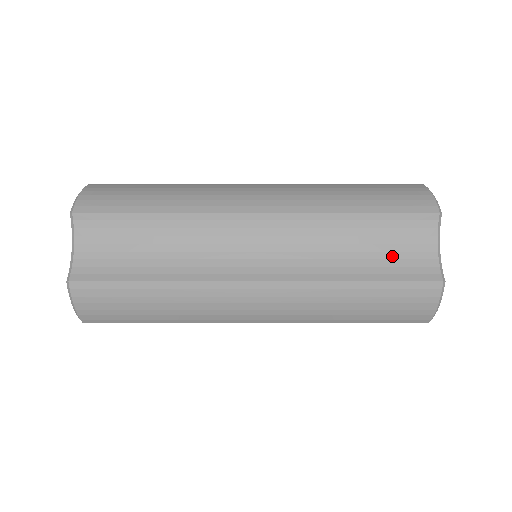
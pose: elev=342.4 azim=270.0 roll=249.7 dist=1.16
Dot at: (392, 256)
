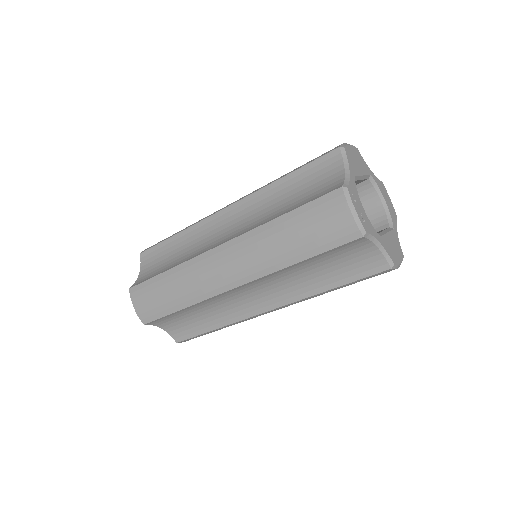
Dot at: (310, 193)
